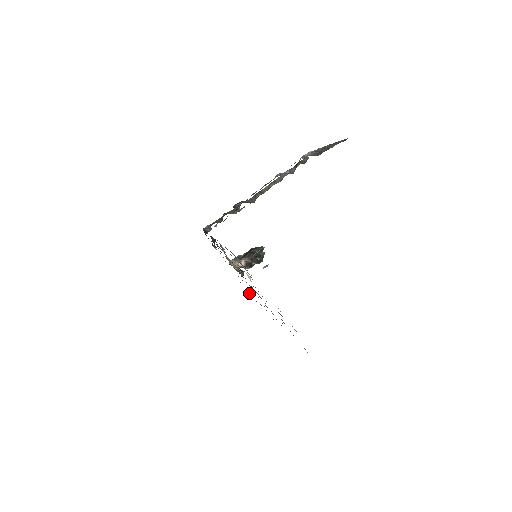
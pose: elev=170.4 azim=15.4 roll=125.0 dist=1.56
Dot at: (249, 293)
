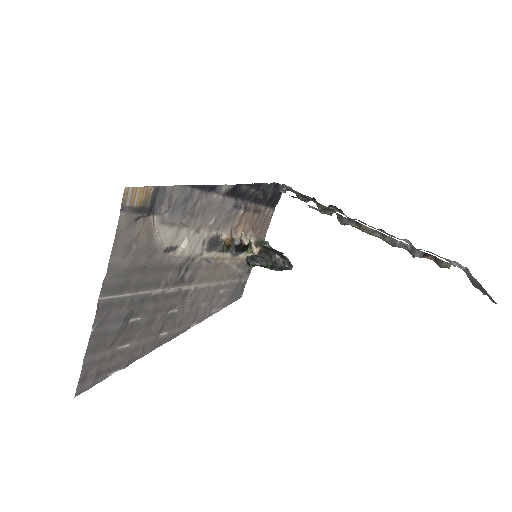
Dot at: (240, 282)
